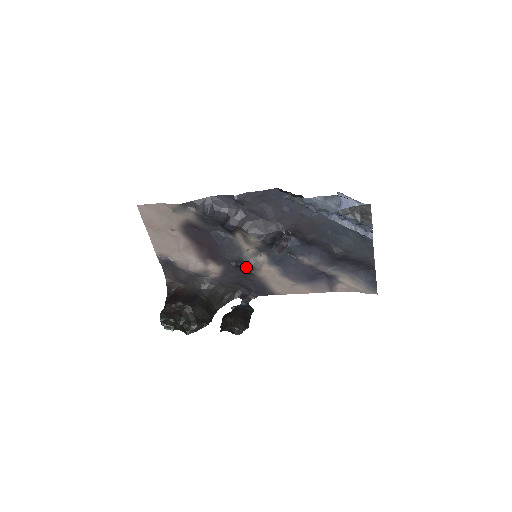
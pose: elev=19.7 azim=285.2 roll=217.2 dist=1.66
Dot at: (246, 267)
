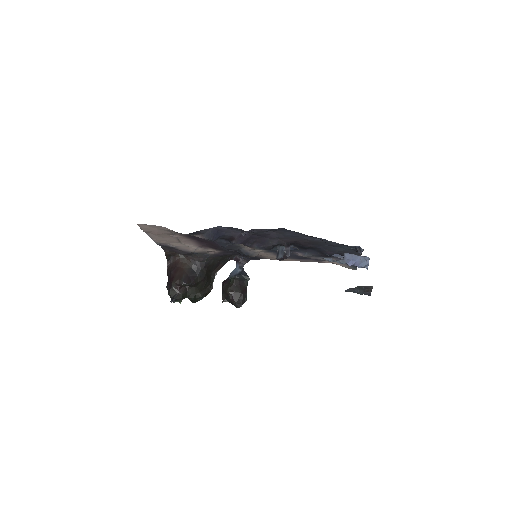
Dot at: (244, 255)
